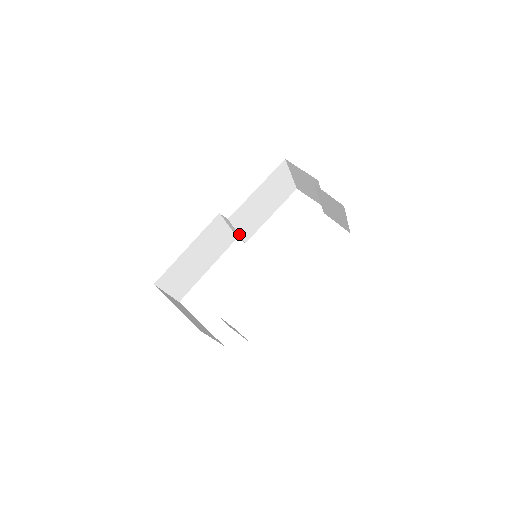
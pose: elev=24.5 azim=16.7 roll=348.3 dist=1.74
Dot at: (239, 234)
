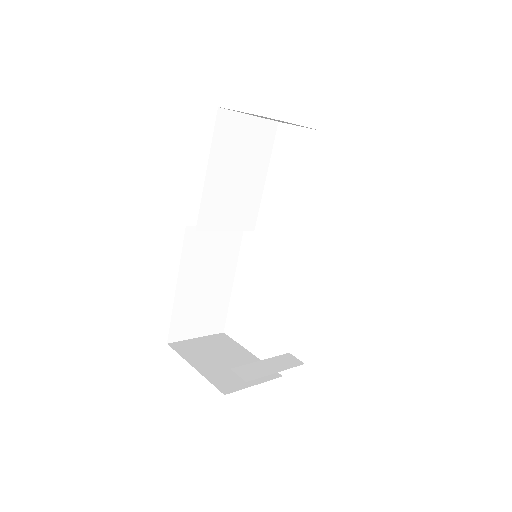
Dot at: (233, 230)
